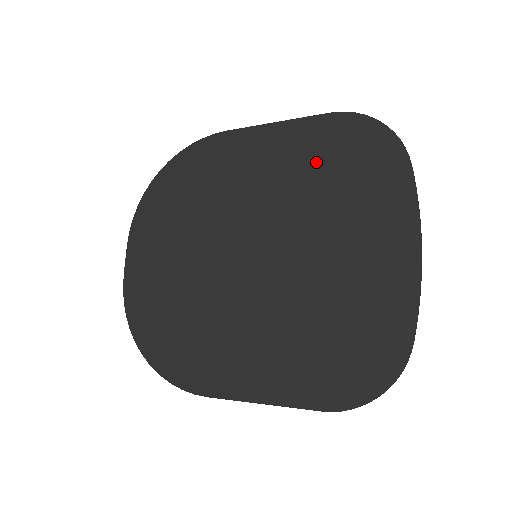
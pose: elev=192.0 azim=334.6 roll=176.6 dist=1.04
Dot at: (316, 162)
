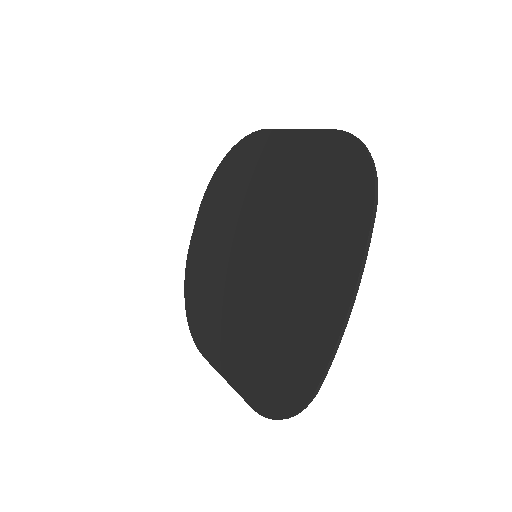
Dot at: (311, 181)
